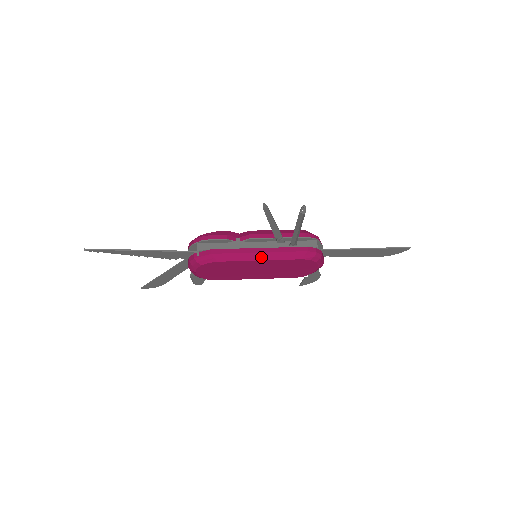
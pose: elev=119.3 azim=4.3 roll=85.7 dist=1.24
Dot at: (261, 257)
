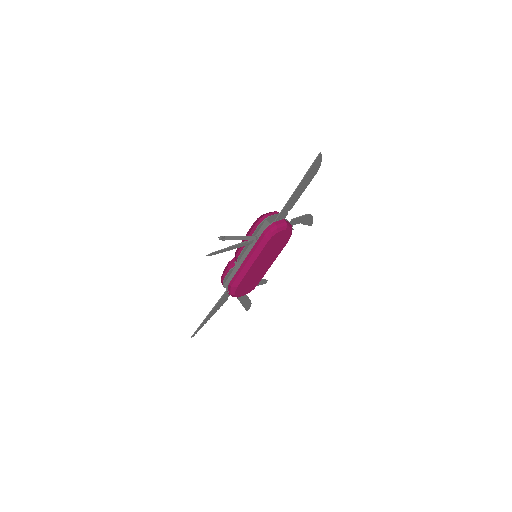
Dot at: (250, 263)
